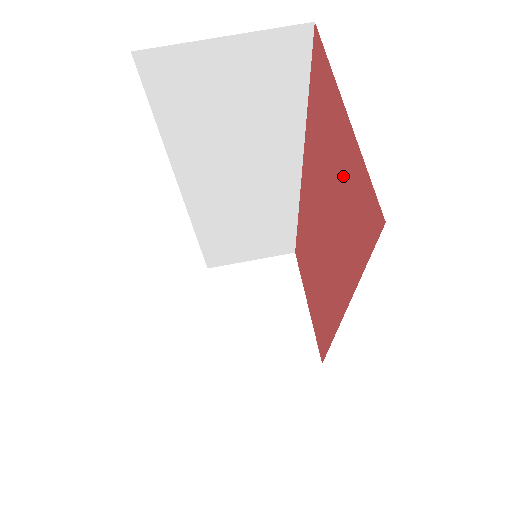
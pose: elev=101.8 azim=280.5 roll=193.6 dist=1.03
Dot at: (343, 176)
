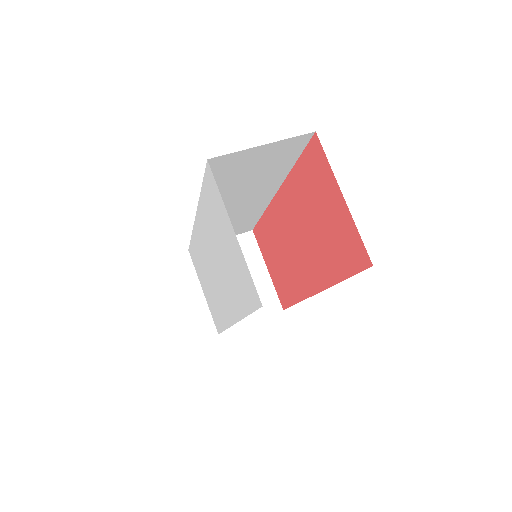
Dot at: (334, 225)
